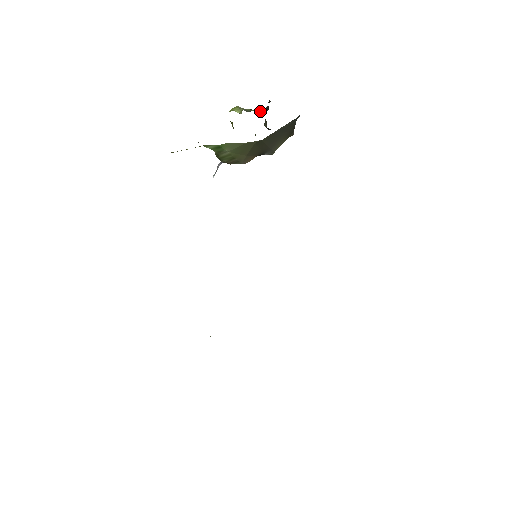
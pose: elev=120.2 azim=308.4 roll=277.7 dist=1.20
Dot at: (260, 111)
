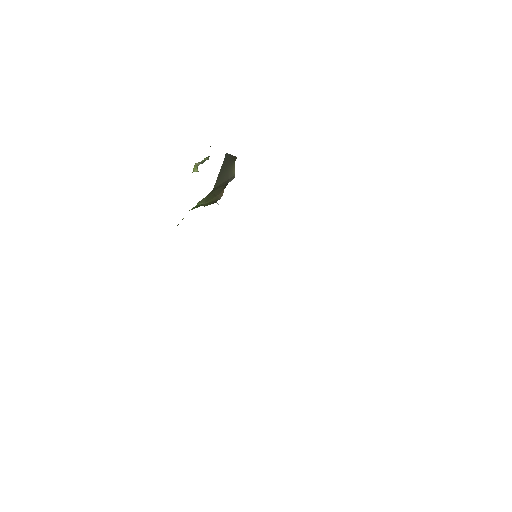
Dot at: occluded
